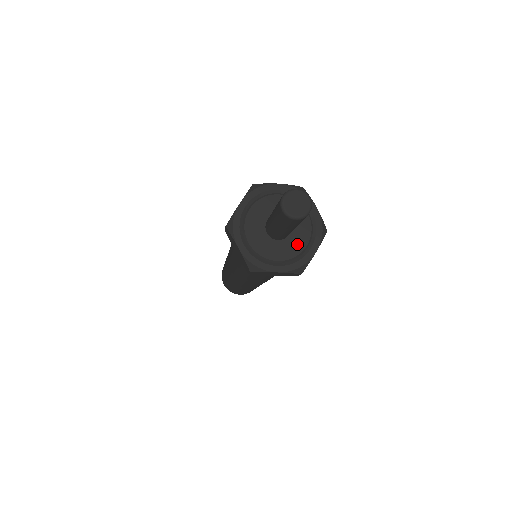
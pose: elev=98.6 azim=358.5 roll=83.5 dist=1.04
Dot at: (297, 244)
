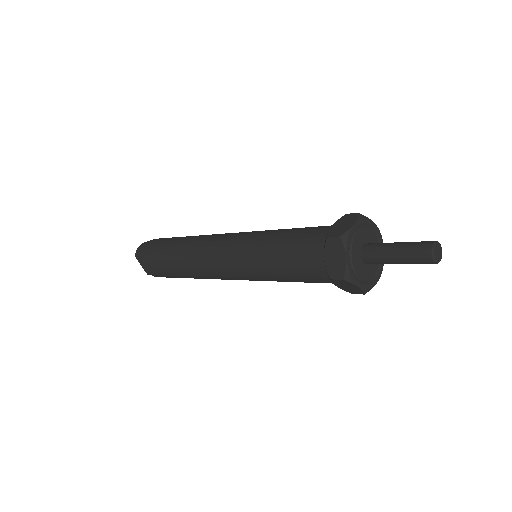
Dot at: occluded
